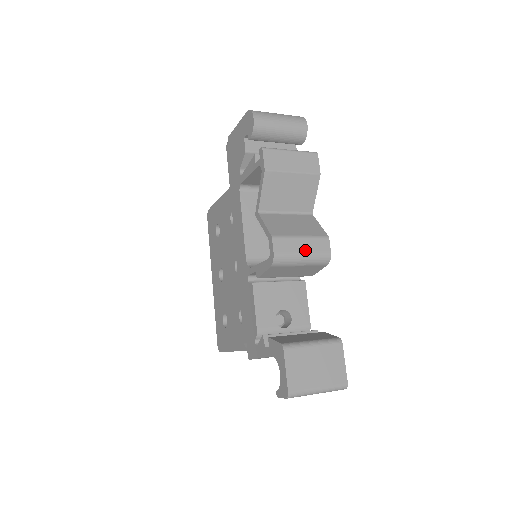
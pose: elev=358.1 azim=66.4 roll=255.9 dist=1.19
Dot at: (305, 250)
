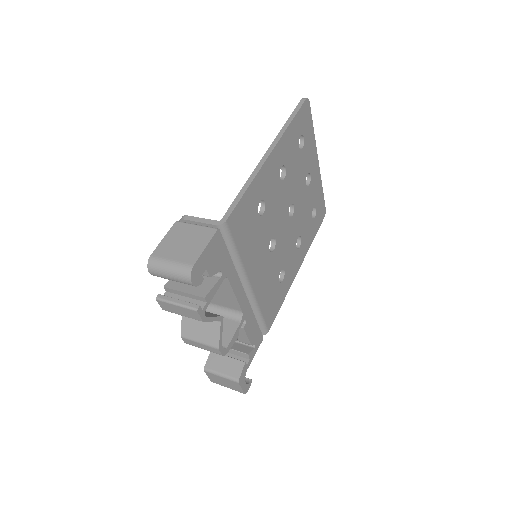
Dot at: (204, 348)
